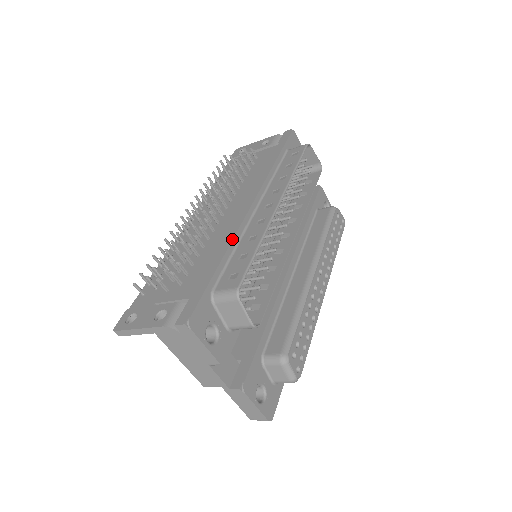
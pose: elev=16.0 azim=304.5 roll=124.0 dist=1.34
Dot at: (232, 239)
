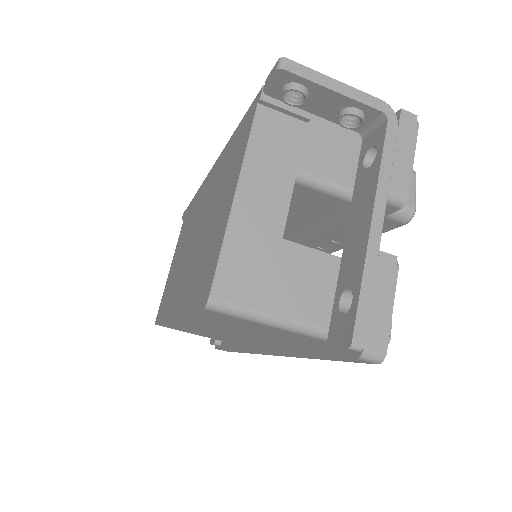
Dot at: occluded
